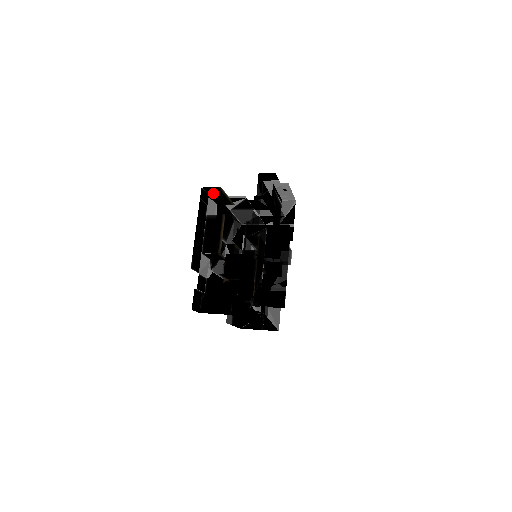
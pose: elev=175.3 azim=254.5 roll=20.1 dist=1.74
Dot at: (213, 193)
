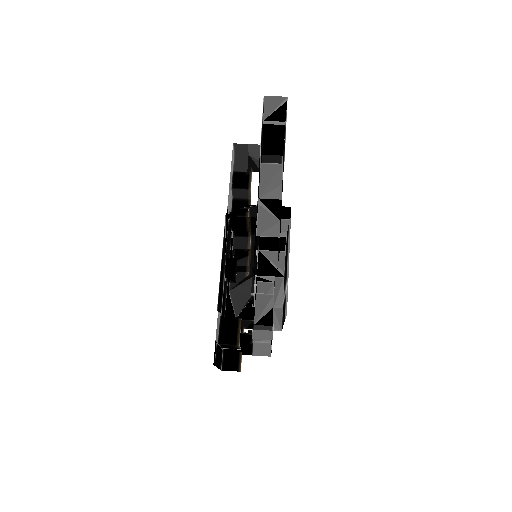
Dot at: occluded
